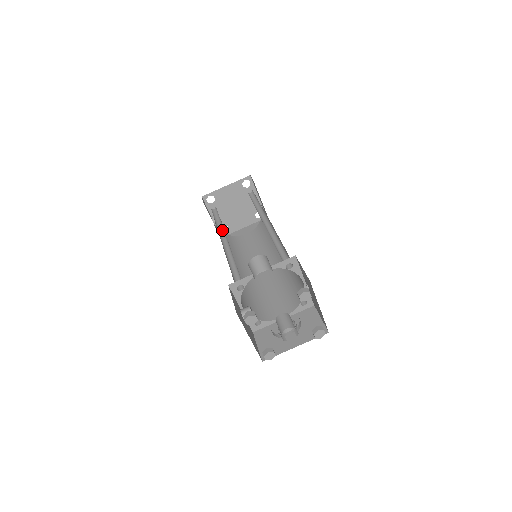
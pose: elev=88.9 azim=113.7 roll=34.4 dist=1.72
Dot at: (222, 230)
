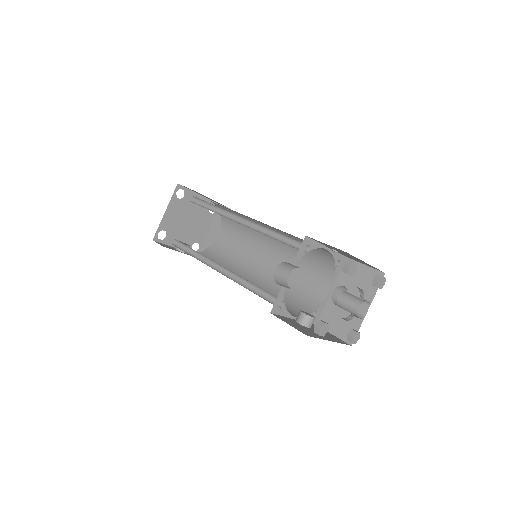
Dot at: (204, 258)
